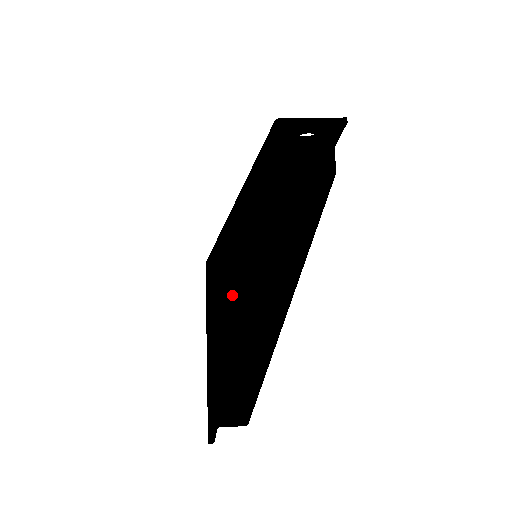
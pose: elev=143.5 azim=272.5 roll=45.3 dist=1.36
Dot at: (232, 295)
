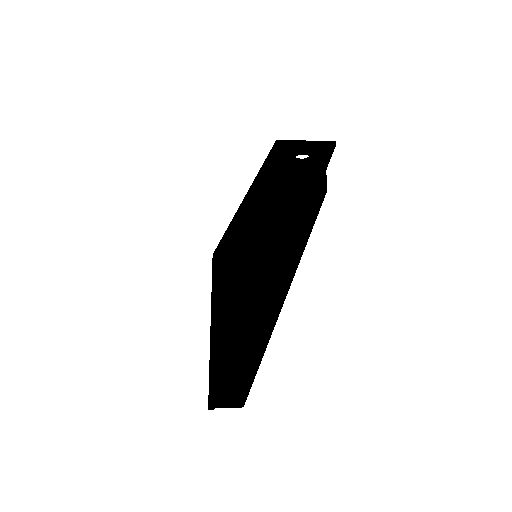
Dot at: (234, 290)
